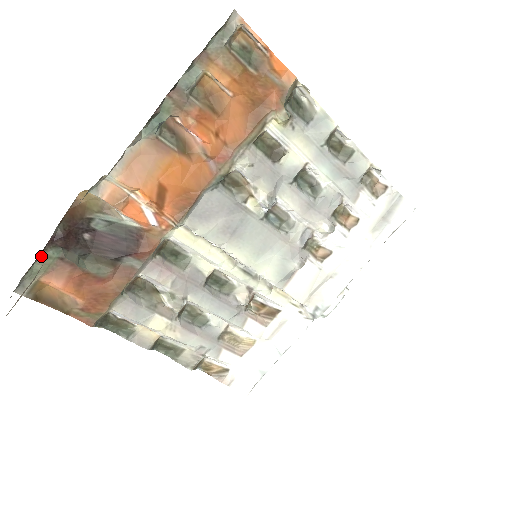
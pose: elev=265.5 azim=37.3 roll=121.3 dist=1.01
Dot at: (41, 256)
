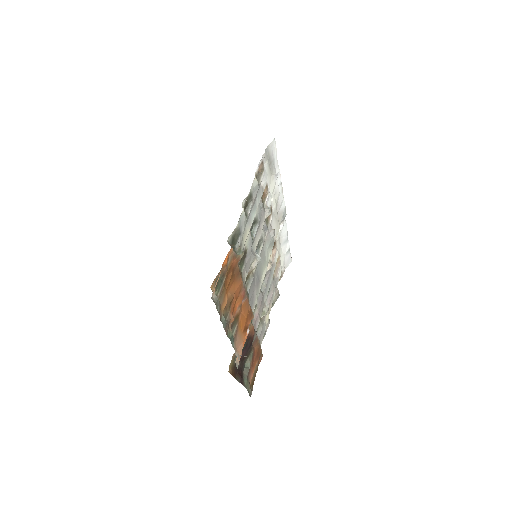
Dot at: (246, 388)
